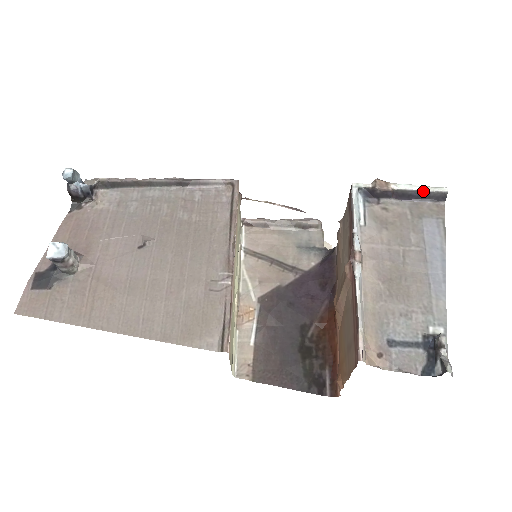
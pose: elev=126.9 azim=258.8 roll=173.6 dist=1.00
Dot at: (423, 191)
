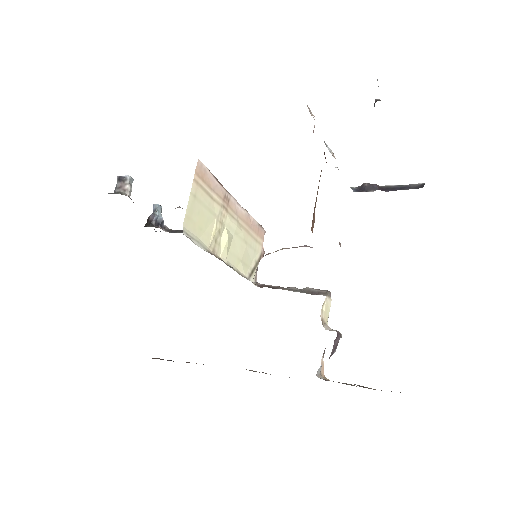
Dot at: (404, 185)
